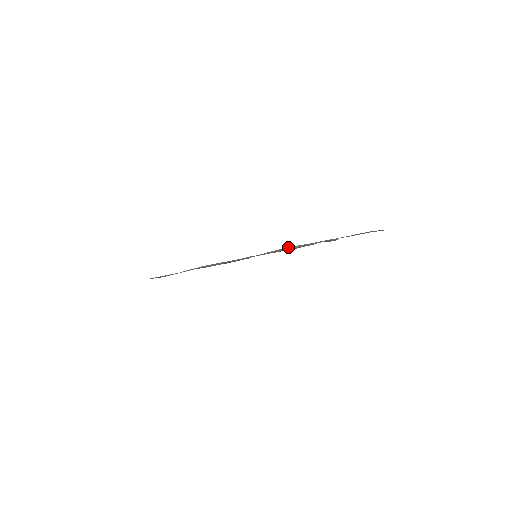
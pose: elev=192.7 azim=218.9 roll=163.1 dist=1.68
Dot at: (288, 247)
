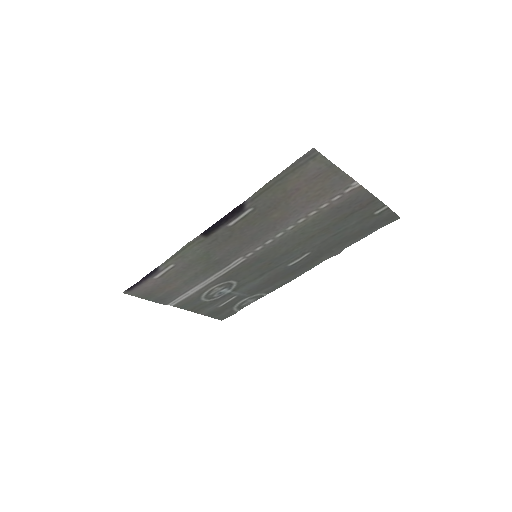
Dot at: (304, 176)
